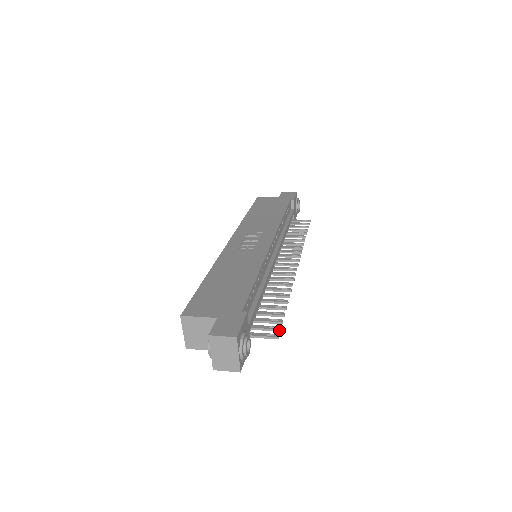
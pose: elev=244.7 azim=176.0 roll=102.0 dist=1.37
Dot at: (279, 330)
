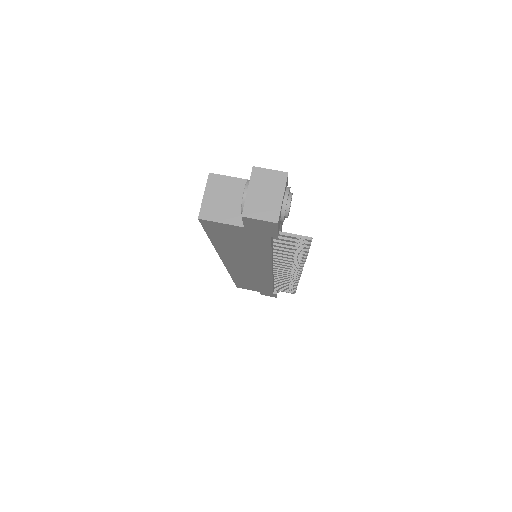
Dot at: (309, 242)
